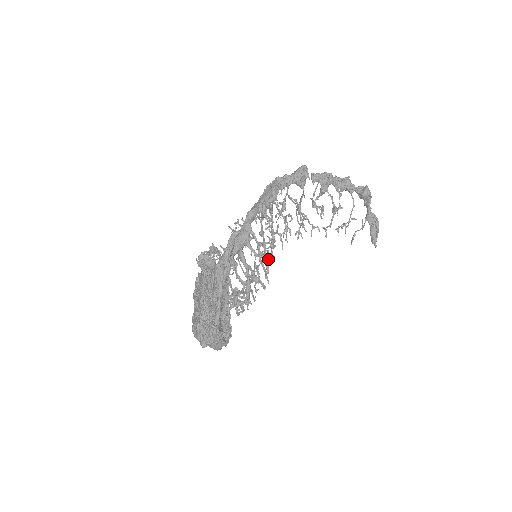
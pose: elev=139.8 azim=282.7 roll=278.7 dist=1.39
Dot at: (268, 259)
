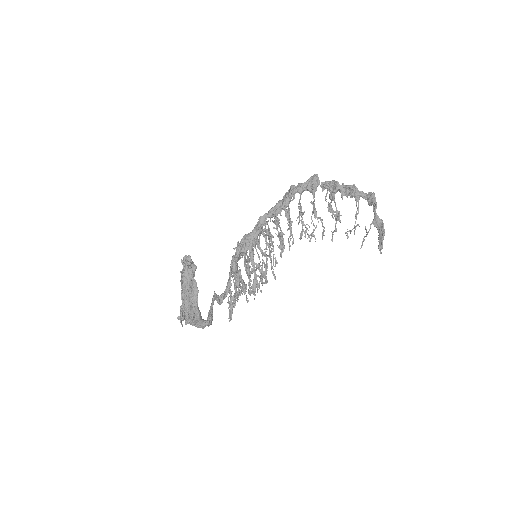
Dot at: (275, 258)
